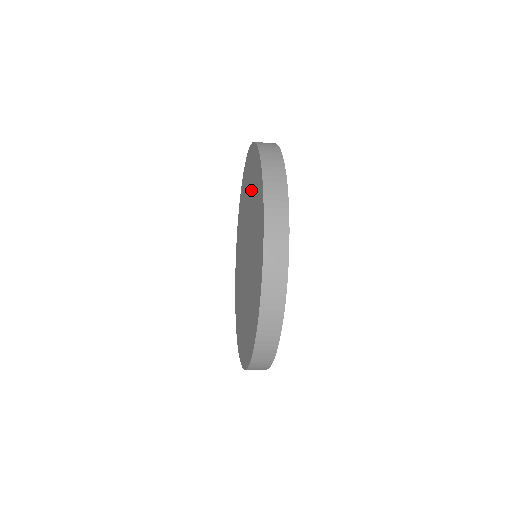
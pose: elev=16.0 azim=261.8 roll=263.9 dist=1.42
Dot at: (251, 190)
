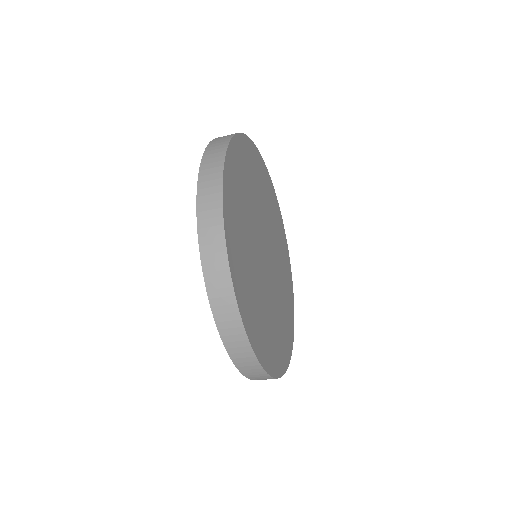
Dot at: occluded
